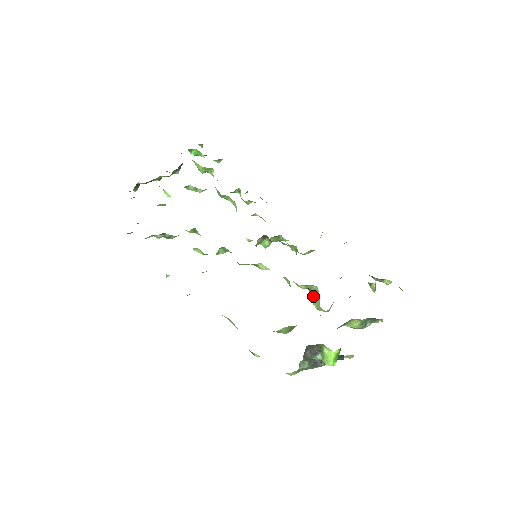
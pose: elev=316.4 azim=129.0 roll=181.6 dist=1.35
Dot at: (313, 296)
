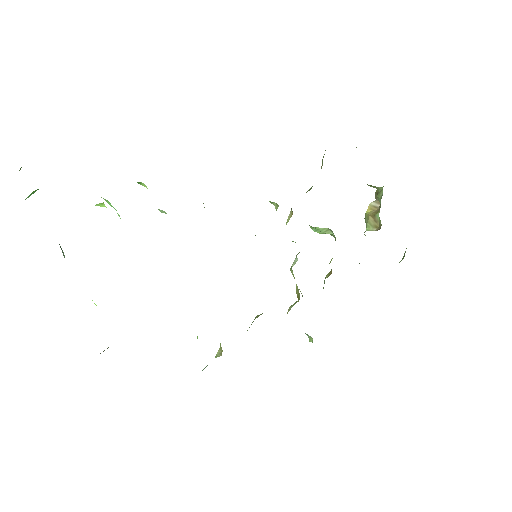
Dot at: (314, 228)
